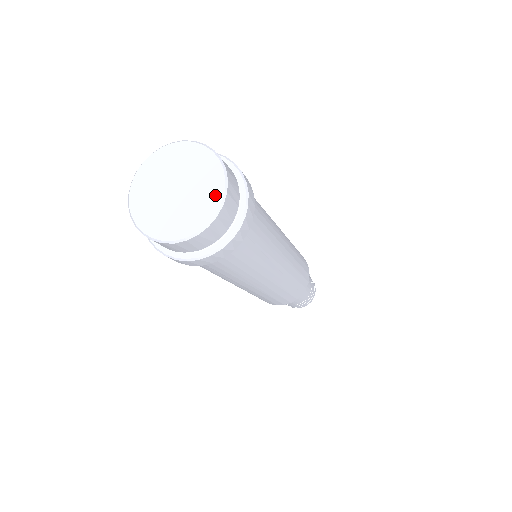
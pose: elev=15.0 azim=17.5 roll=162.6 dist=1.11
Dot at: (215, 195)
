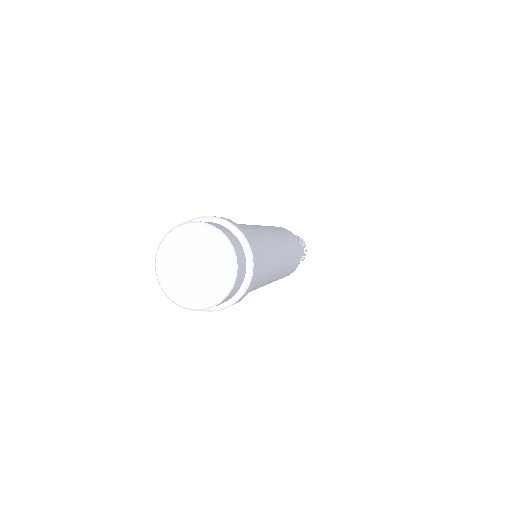
Dot at: (223, 286)
